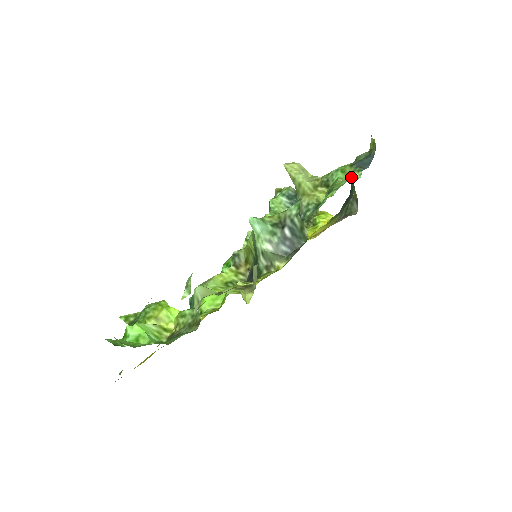
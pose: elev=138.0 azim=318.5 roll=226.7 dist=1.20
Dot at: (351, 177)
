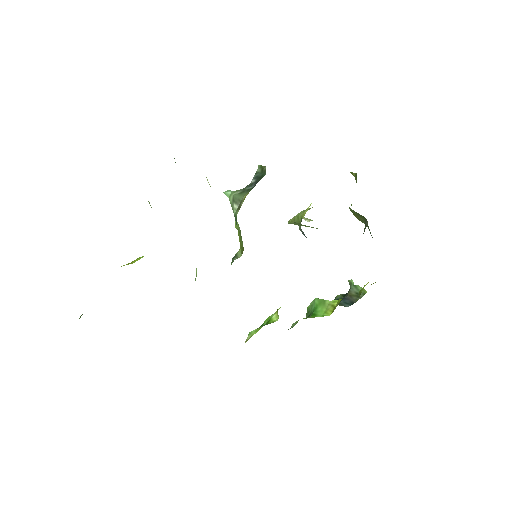
Dot at: occluded
